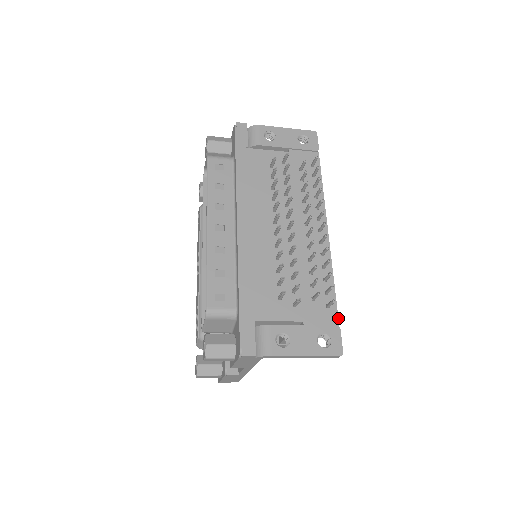
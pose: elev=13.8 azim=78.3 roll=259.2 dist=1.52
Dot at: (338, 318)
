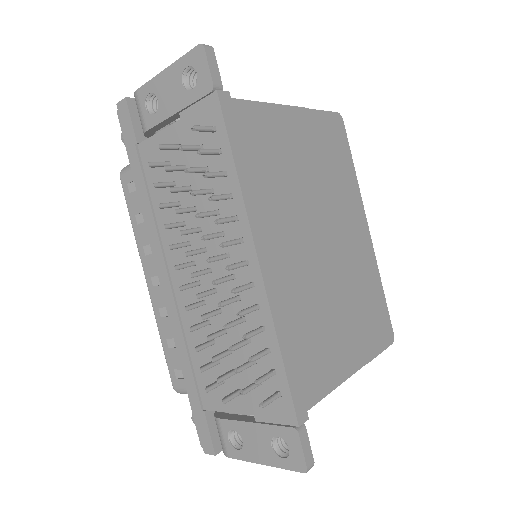
Dot at: (295, 413)
